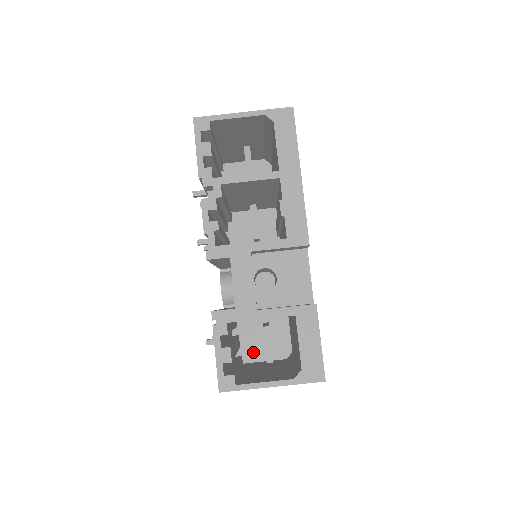
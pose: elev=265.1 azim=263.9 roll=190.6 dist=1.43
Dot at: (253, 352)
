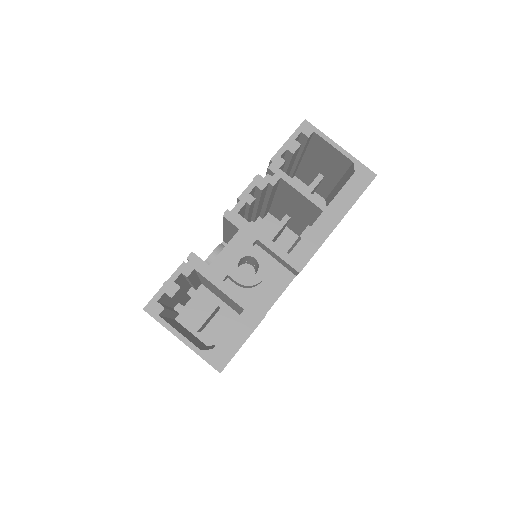
Dot at: (189, 318)
